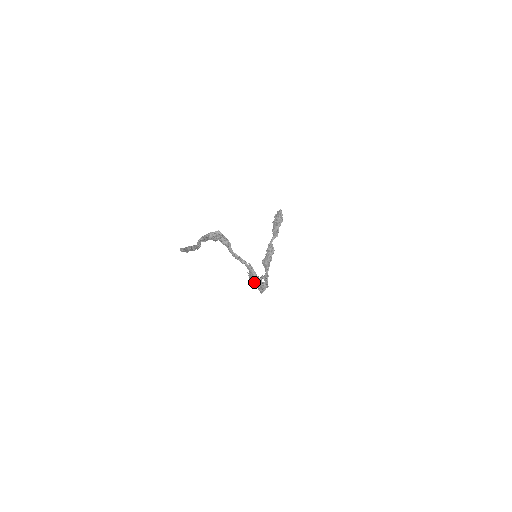
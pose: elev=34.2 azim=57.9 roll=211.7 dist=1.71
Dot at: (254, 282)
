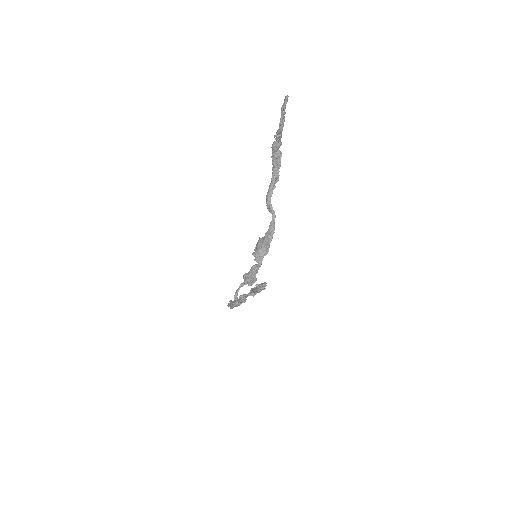
Dot at: (260, 249)
